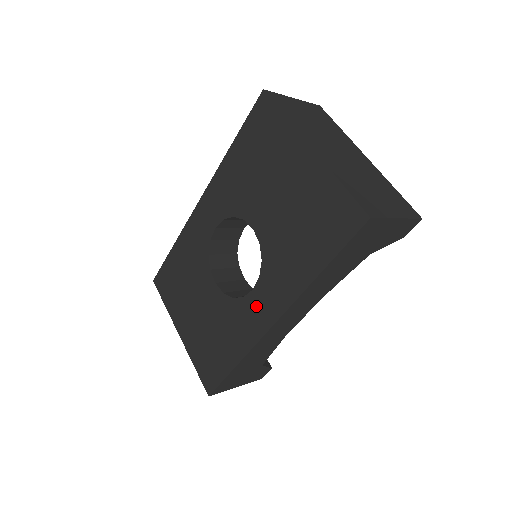
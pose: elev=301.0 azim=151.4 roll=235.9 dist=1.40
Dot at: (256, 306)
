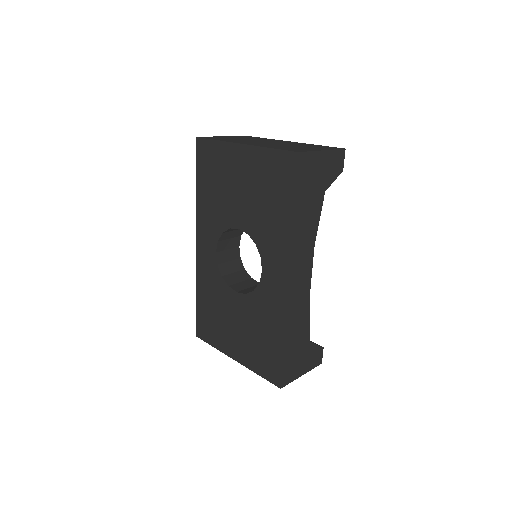
Dot at: (271, 280)
